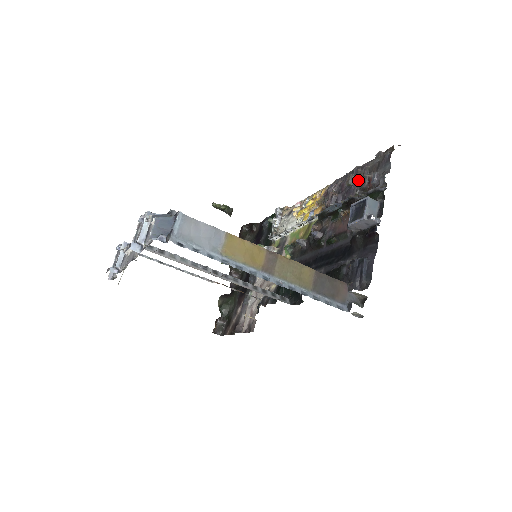
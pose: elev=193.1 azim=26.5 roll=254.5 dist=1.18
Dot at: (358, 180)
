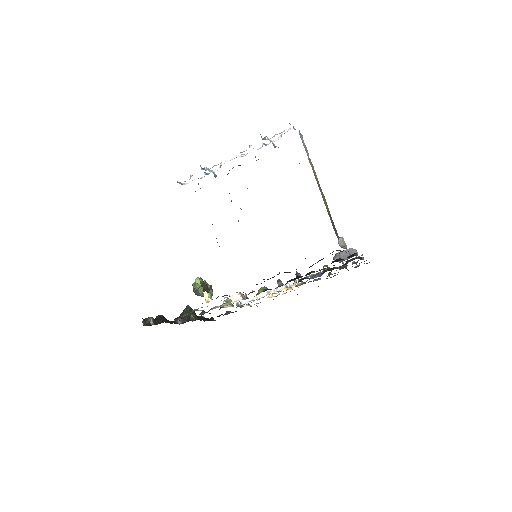
Dot at: (338, 272)
